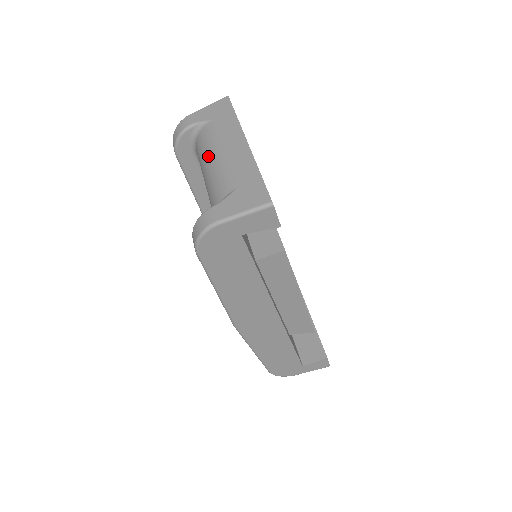
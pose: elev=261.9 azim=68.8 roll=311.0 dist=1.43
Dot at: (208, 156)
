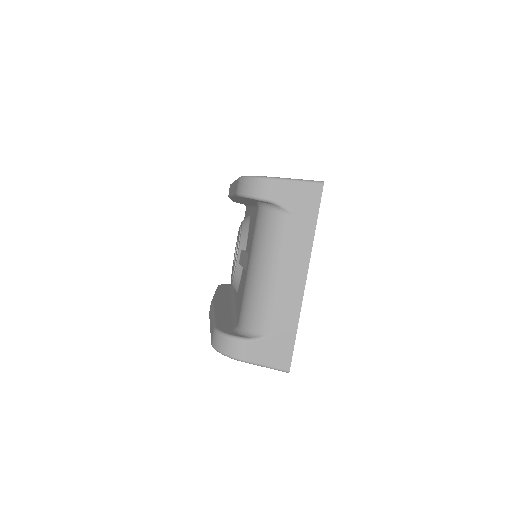
Dot at: (266, 261)
